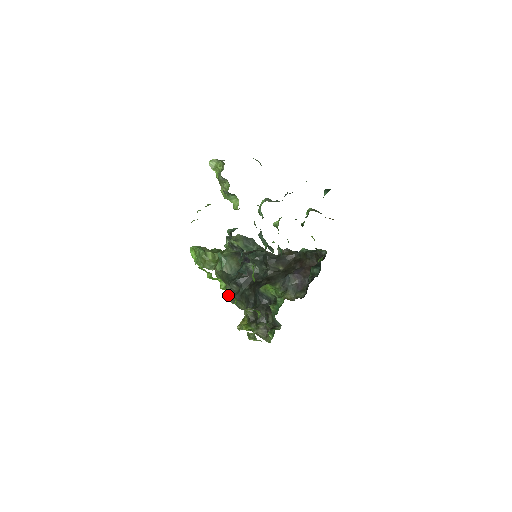
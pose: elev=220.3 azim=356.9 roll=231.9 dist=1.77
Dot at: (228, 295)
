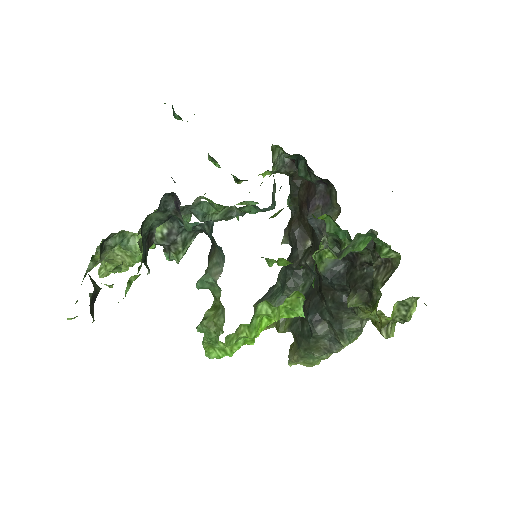
Dot at: (294, 312)
